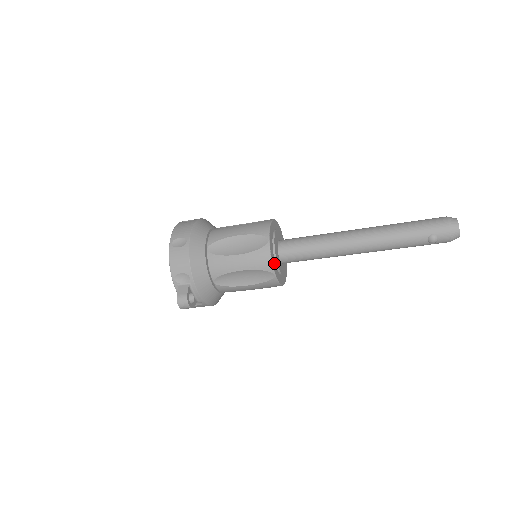
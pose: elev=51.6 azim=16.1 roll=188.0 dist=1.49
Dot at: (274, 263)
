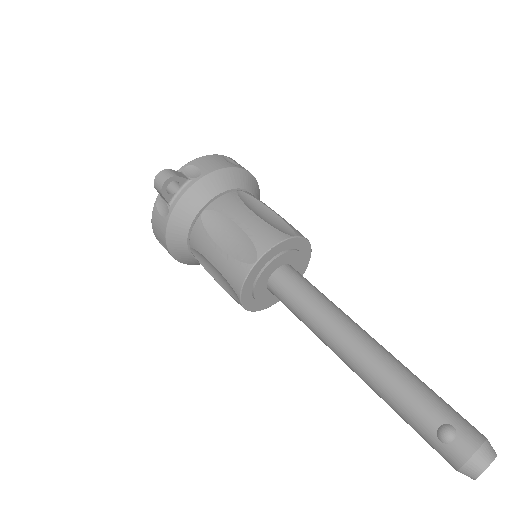
Dot at: (270, 257)
